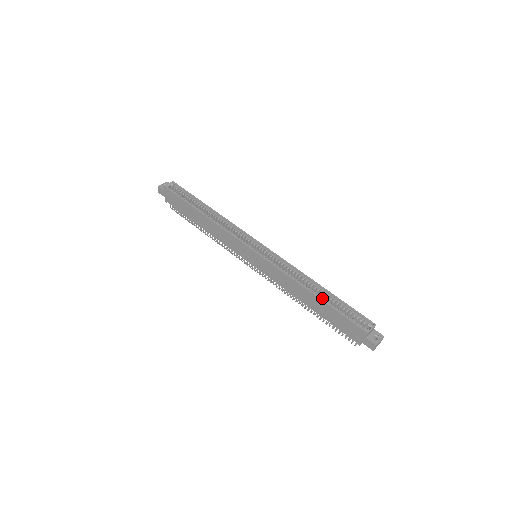
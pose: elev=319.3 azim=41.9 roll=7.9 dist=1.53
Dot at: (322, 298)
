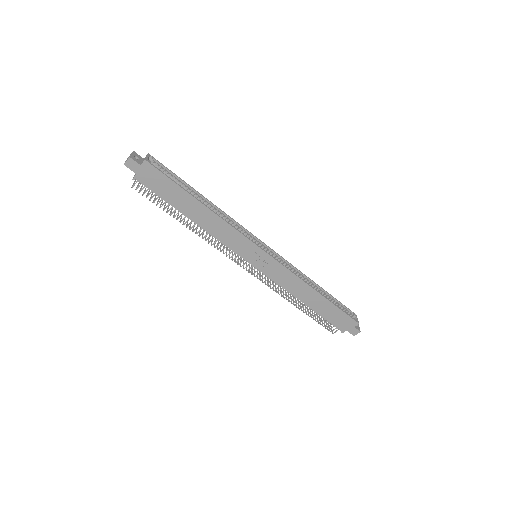
Dot at: (322, 297)
